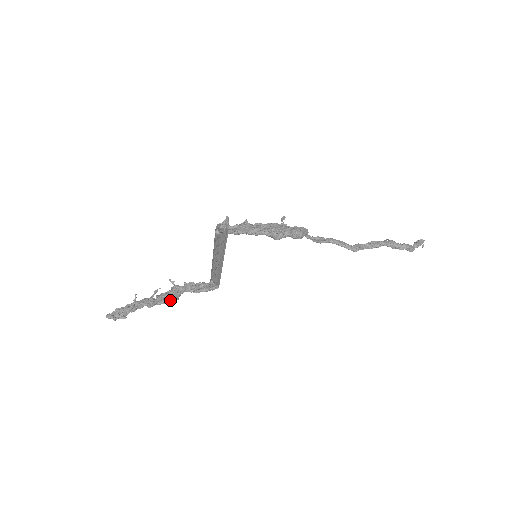
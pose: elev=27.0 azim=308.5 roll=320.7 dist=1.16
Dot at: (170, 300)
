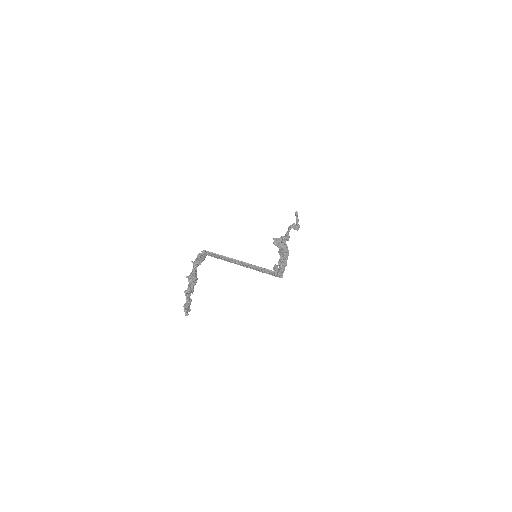
Dot at: occluded
